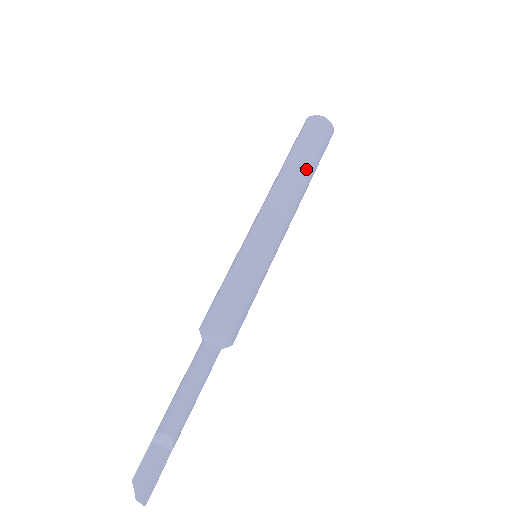
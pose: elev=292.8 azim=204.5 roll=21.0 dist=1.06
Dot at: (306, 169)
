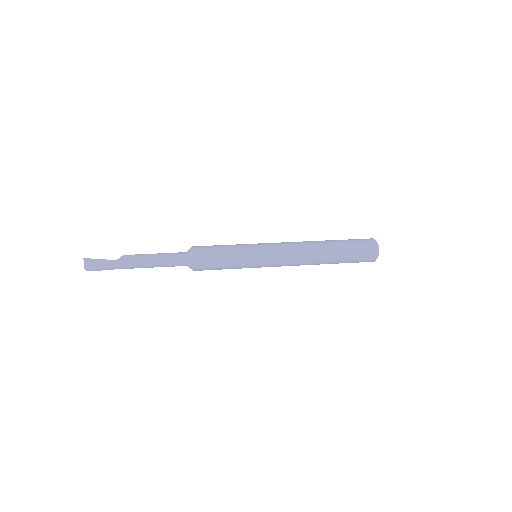
Dot at: (328, 241)
